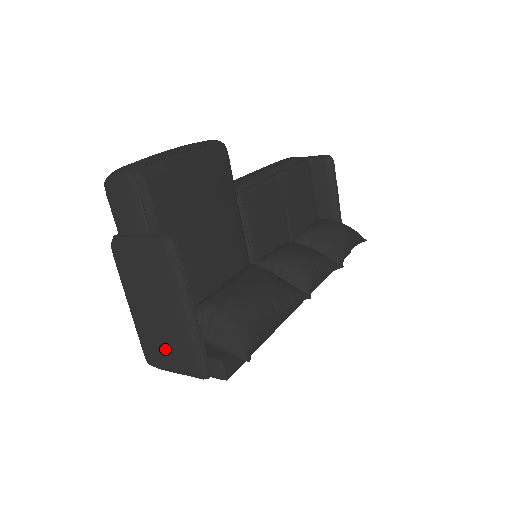
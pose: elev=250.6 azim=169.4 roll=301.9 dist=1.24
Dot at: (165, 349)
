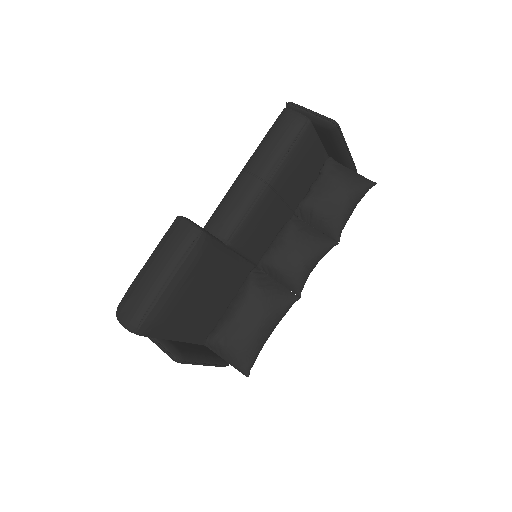
Dot at: occluded
